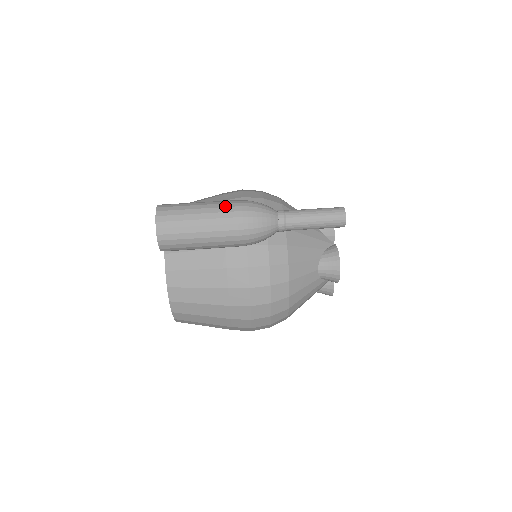
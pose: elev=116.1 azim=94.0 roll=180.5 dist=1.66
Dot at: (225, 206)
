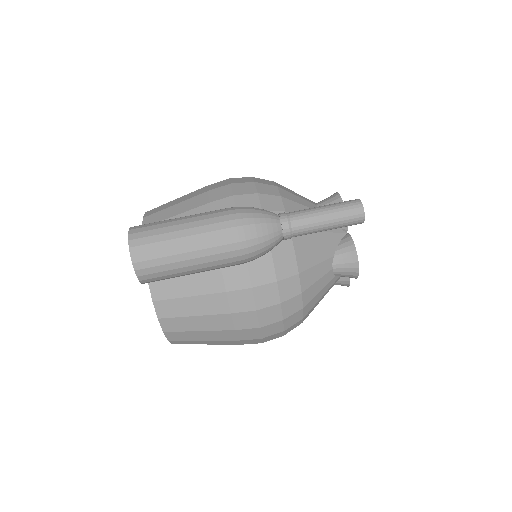
Dot at: (214, 222)
